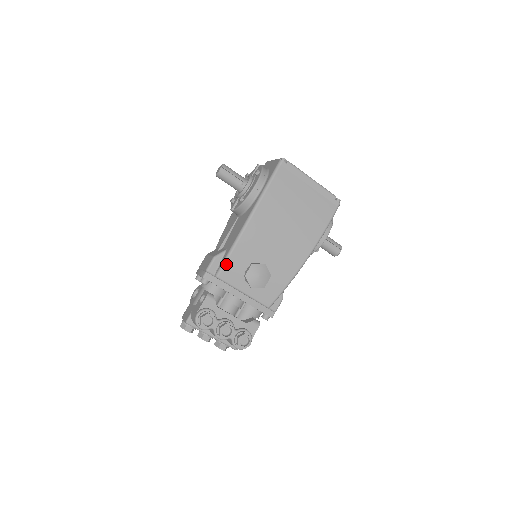
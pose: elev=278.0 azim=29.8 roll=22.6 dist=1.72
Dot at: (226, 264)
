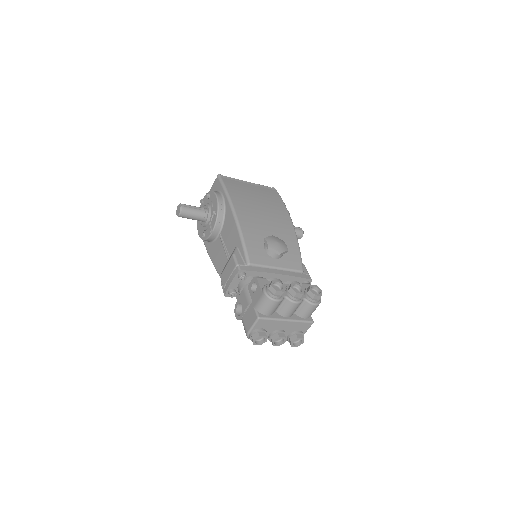
Dot at: (247, 250)
